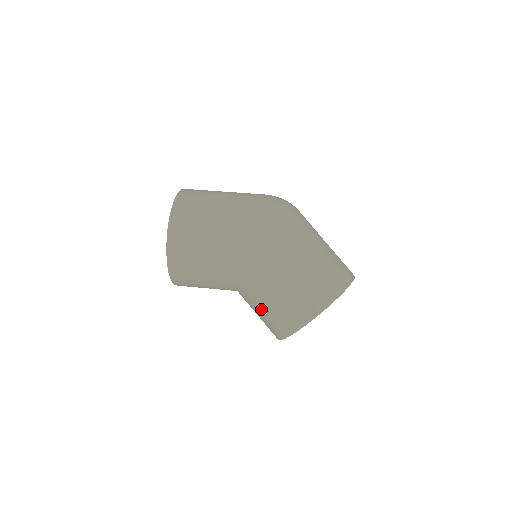
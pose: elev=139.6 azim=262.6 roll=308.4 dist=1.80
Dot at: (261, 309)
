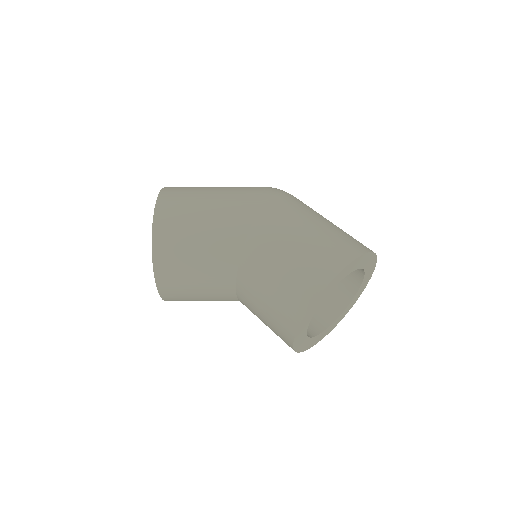
Dot at: (269, 284)
